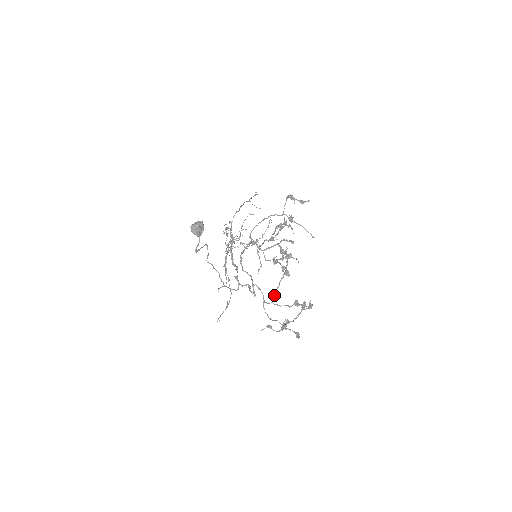
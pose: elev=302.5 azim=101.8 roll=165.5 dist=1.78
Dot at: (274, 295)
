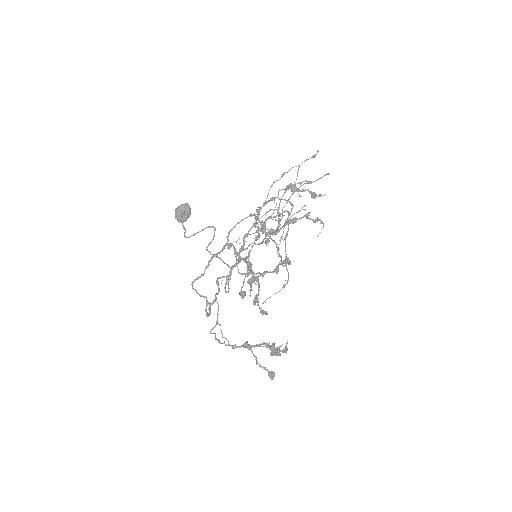
Dot at: (262, 314)
